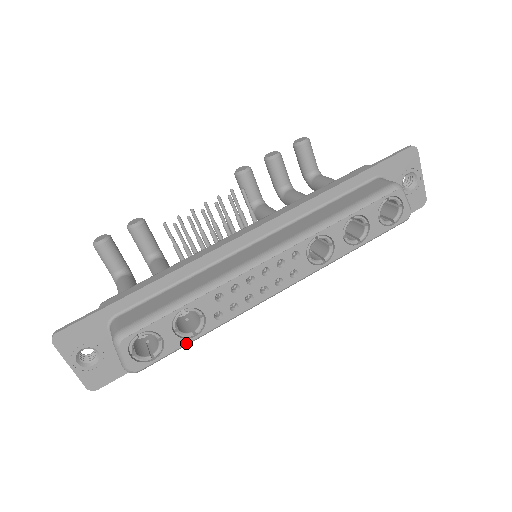
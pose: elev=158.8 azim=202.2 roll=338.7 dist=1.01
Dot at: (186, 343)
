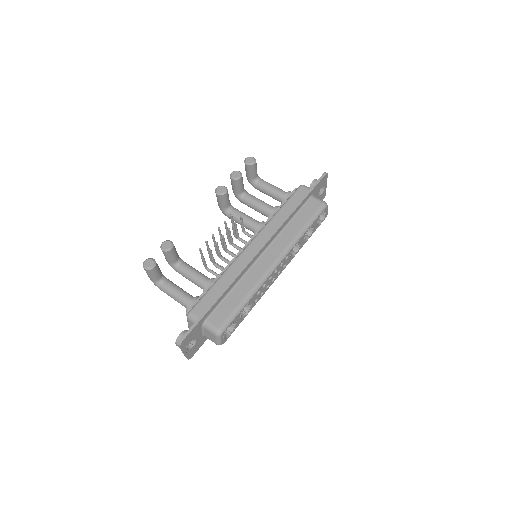
Dot at: occluded
